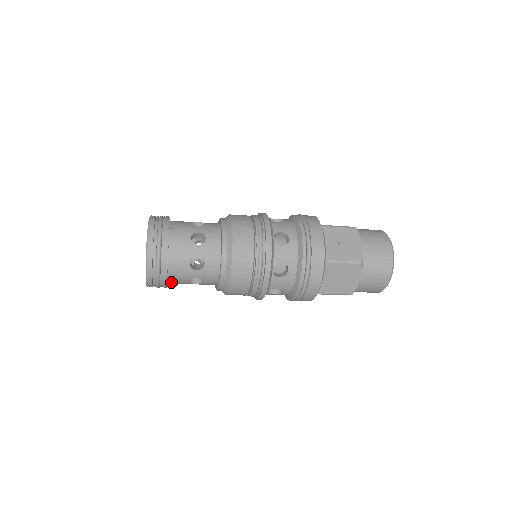
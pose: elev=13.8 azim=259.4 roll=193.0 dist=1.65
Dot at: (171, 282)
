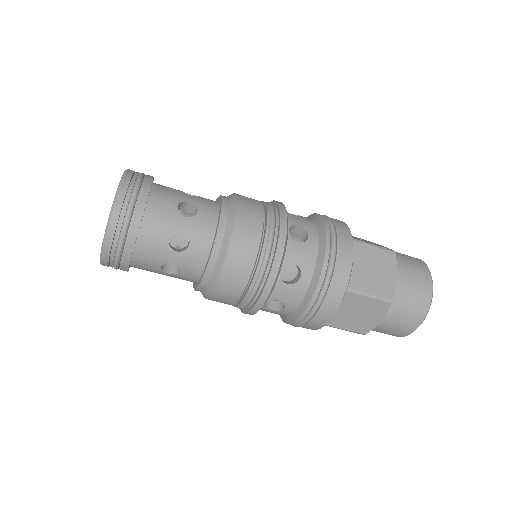
Dot at: (142, 238)
